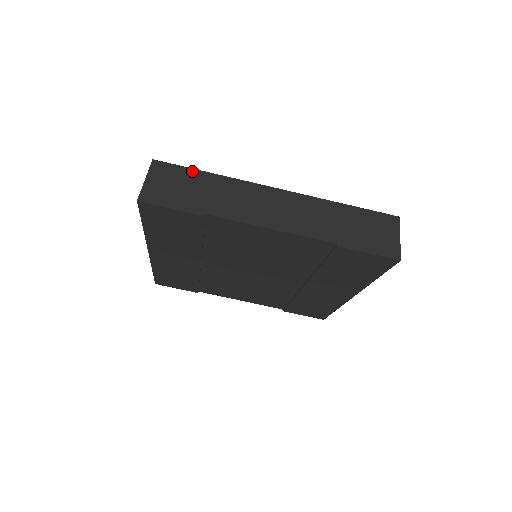
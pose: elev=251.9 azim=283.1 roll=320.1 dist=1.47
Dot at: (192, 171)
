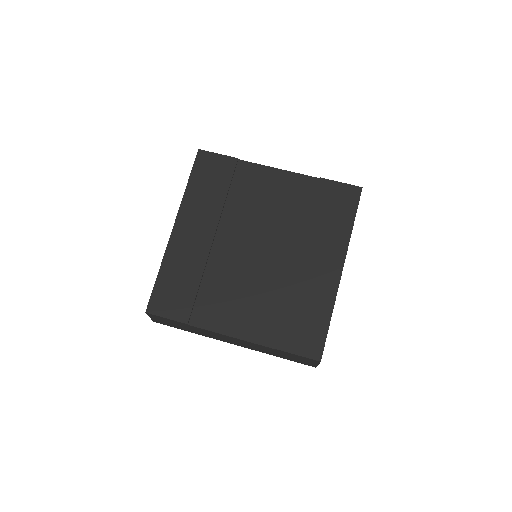
Dot at: occluded
